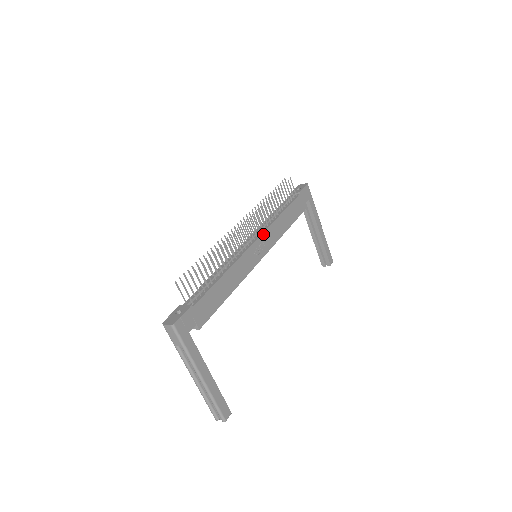
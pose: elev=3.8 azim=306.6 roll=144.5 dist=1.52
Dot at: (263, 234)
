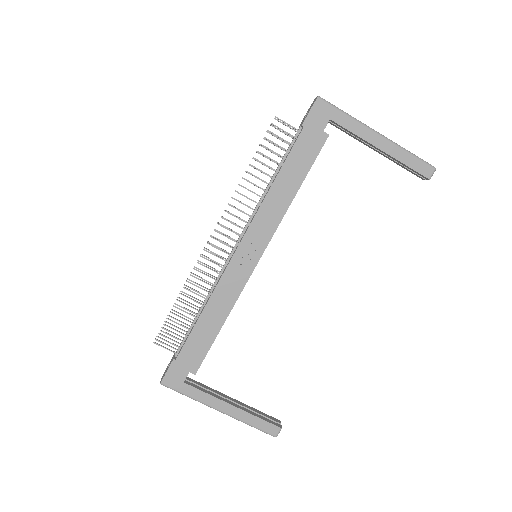
Dot at: (248, 231)
